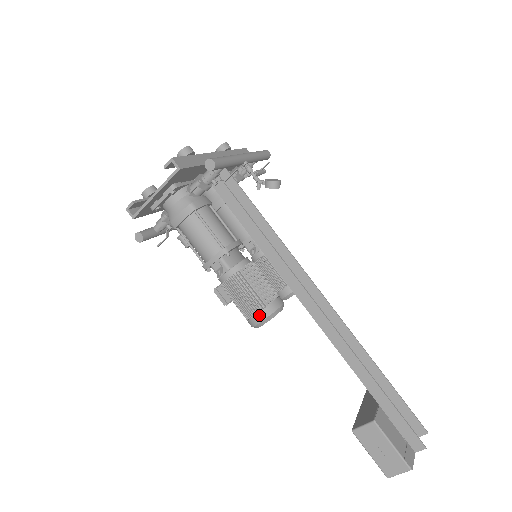
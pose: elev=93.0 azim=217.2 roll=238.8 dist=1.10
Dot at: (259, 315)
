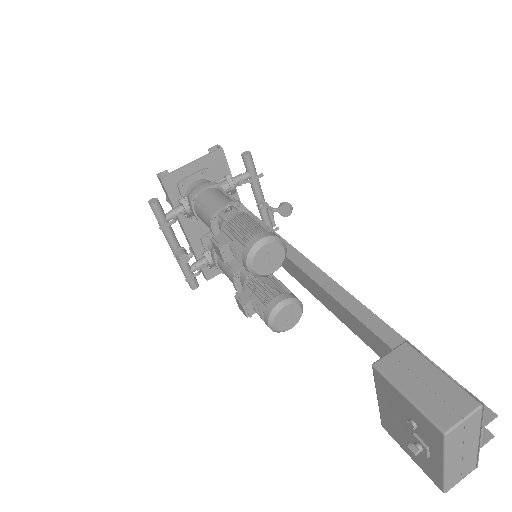
Dot at: (262, 234)
